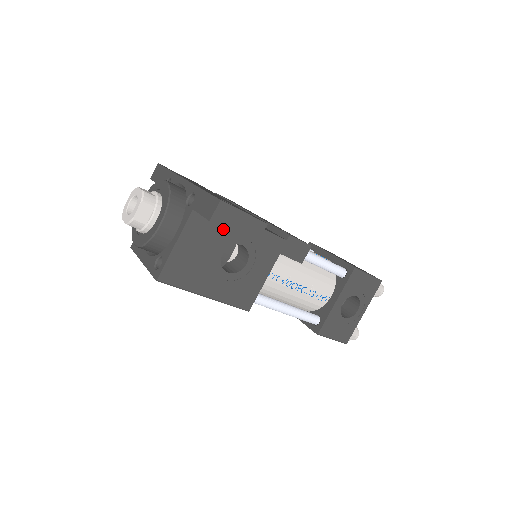
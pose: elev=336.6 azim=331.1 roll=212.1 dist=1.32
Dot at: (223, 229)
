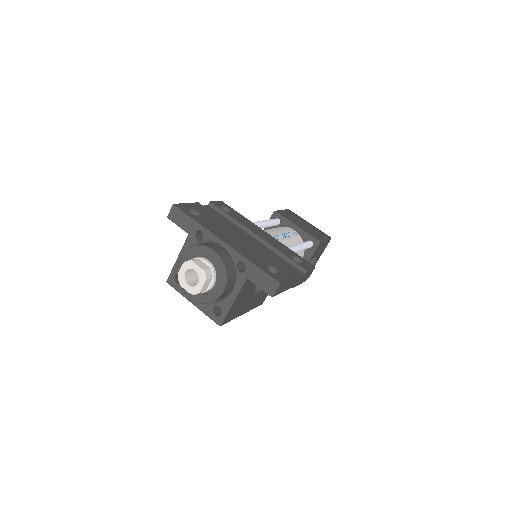
Dot at: occluded
